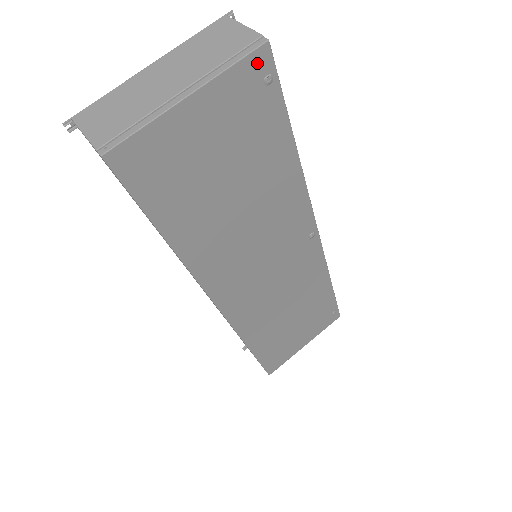
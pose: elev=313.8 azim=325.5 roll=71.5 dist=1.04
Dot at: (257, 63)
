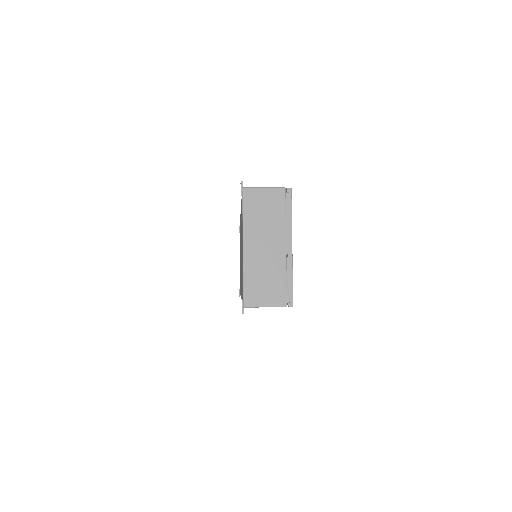
Dot at: occluded
